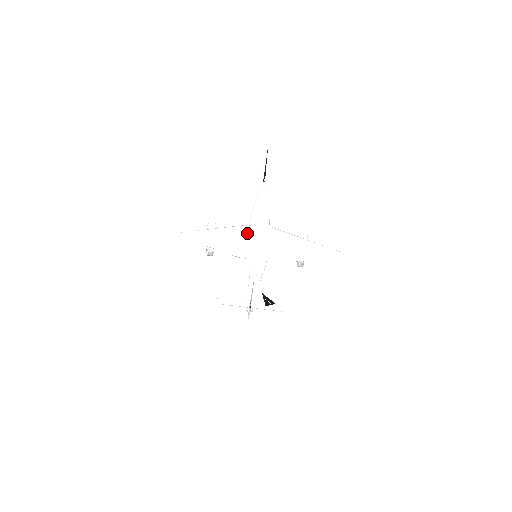
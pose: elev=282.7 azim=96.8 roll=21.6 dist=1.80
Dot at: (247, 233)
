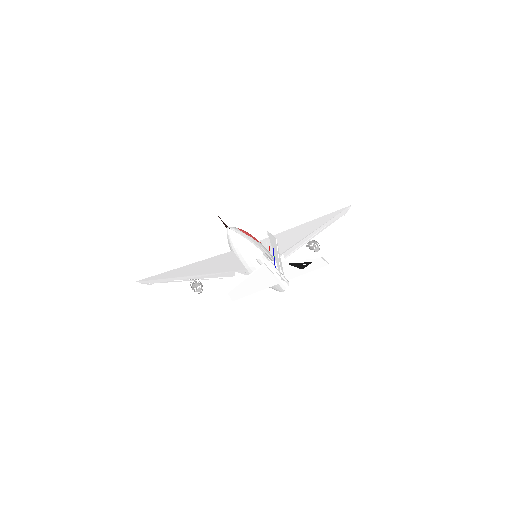
Dot at: (234, 256)
